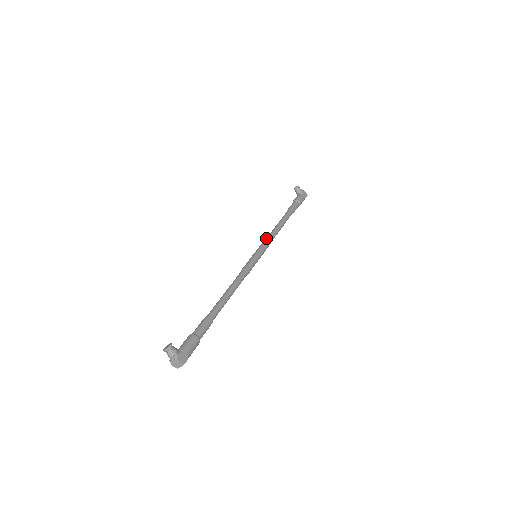
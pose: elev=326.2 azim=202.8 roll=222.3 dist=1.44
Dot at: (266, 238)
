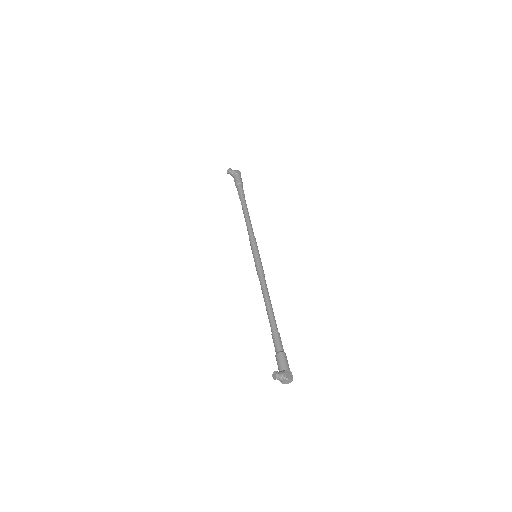
Dot at: (249, 235)
